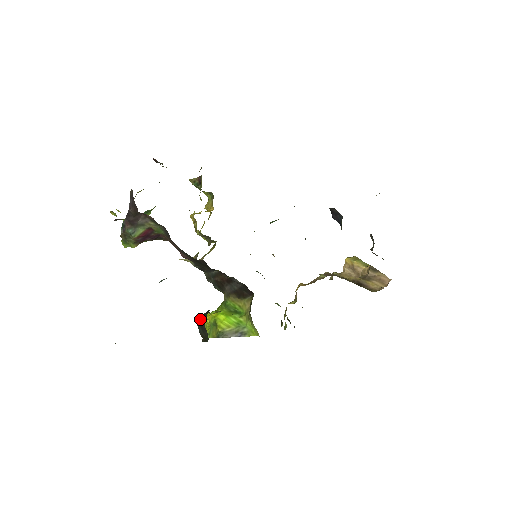
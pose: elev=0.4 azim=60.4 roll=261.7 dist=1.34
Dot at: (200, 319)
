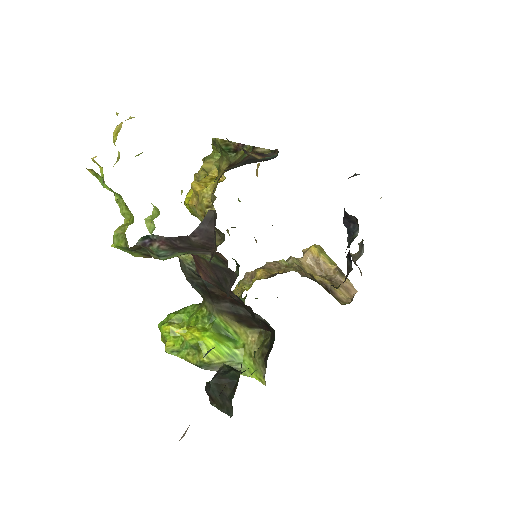
Dot at: (219, 380)
